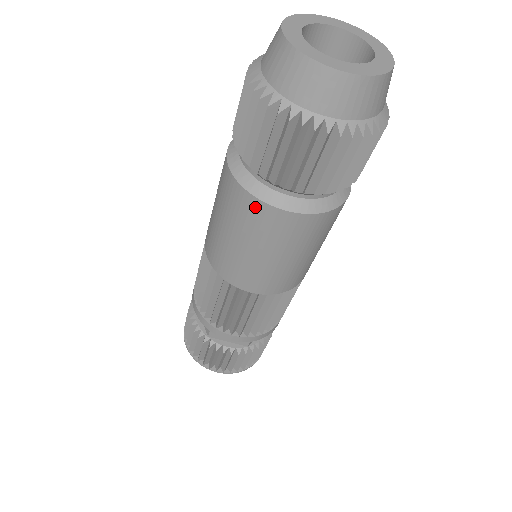
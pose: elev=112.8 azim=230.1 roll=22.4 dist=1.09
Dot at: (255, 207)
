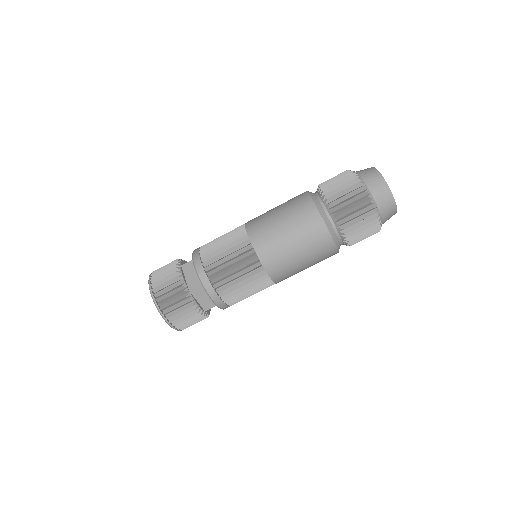
Dot at: (305, 199)
